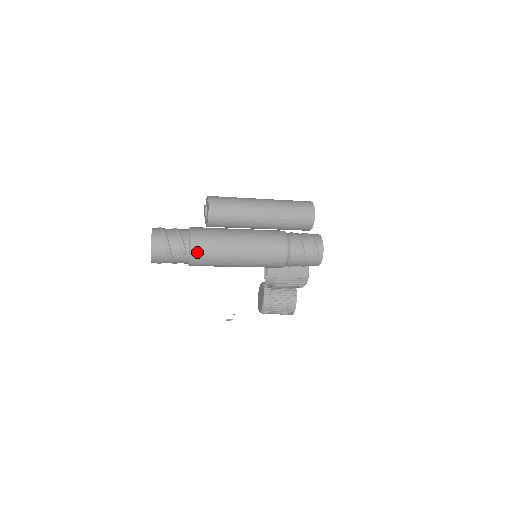
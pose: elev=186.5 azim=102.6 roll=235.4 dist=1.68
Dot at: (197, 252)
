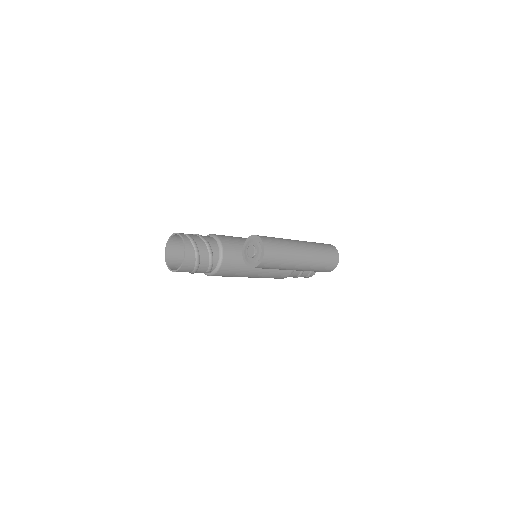
Dot at: (221, 273)
